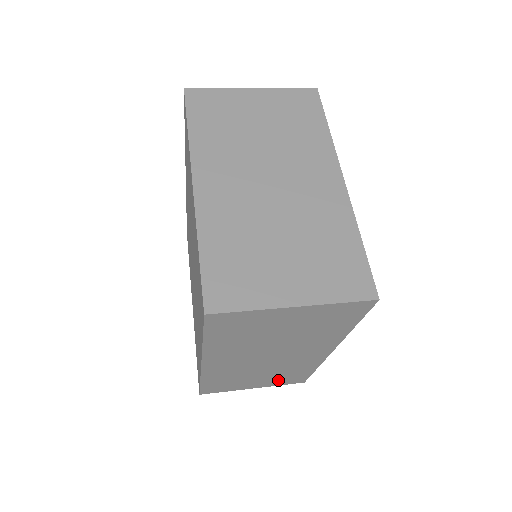
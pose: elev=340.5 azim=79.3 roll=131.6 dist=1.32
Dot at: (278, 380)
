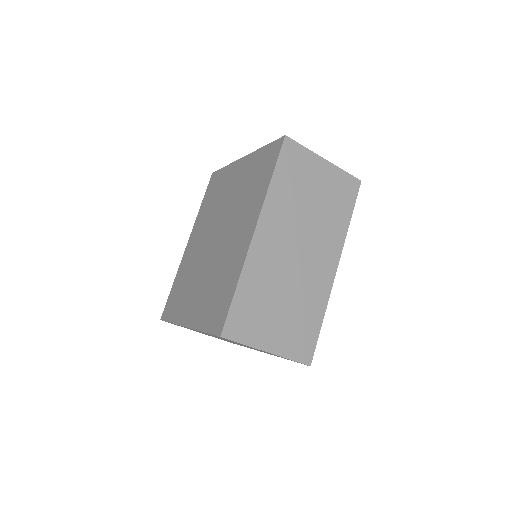
Dot at: (292, 336)
